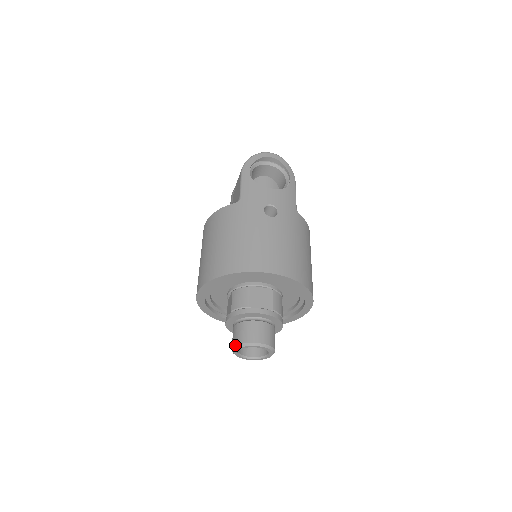
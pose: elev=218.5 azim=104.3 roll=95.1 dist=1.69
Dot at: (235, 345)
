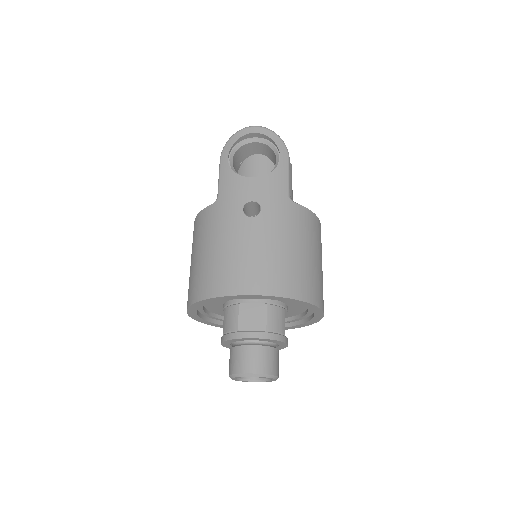
Dot at: (229, 374)
